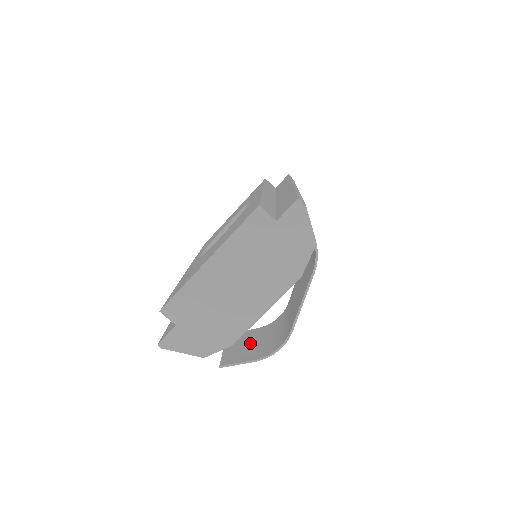
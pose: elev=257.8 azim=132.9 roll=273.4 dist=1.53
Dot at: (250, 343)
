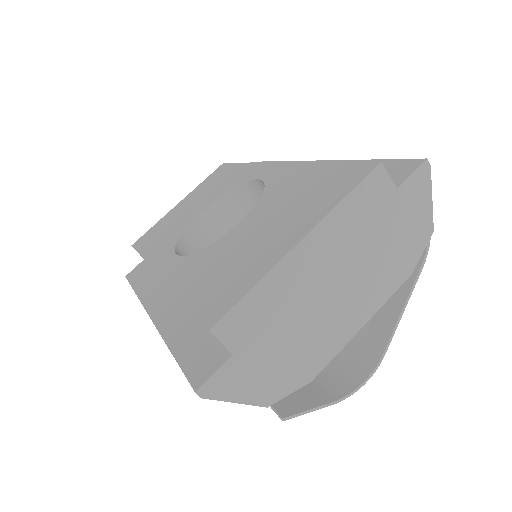
Dot at: occluded
